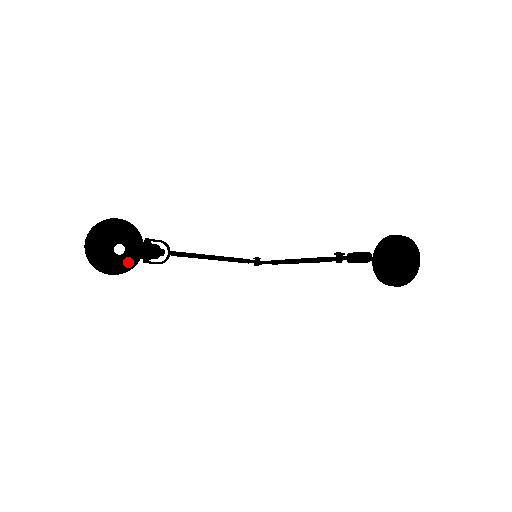
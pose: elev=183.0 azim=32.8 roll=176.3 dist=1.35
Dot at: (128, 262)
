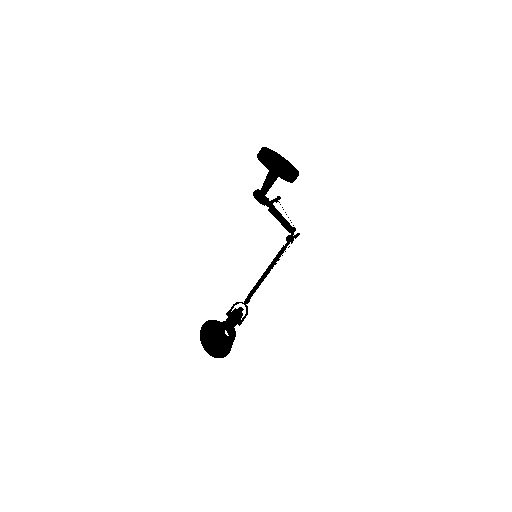
Dot at: (234, 334)
